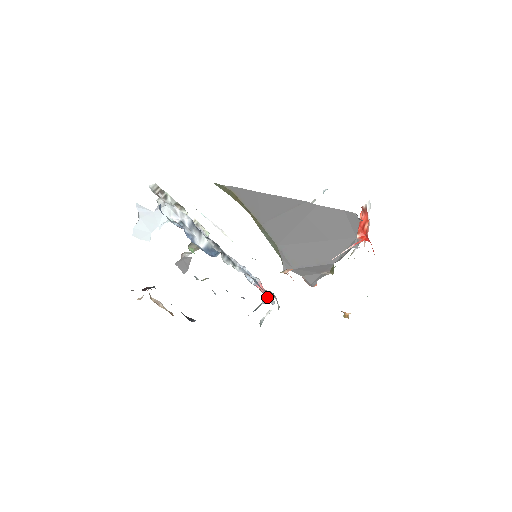
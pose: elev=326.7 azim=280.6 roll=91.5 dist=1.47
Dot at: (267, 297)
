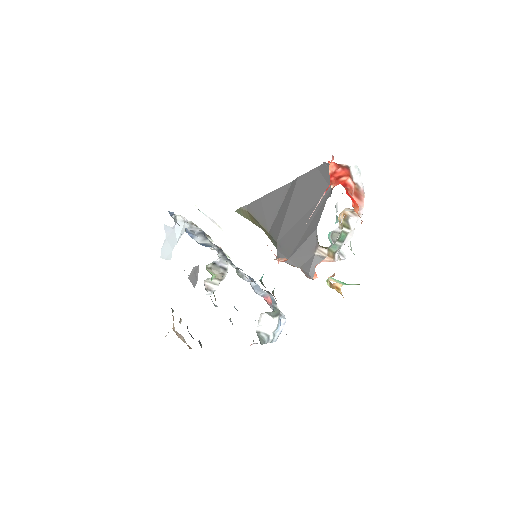
Dot at: occluded
